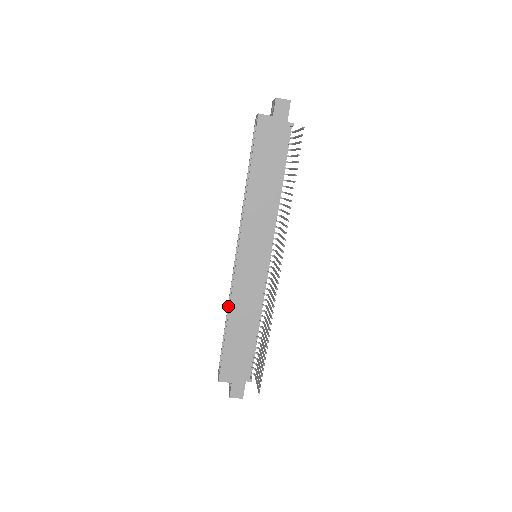
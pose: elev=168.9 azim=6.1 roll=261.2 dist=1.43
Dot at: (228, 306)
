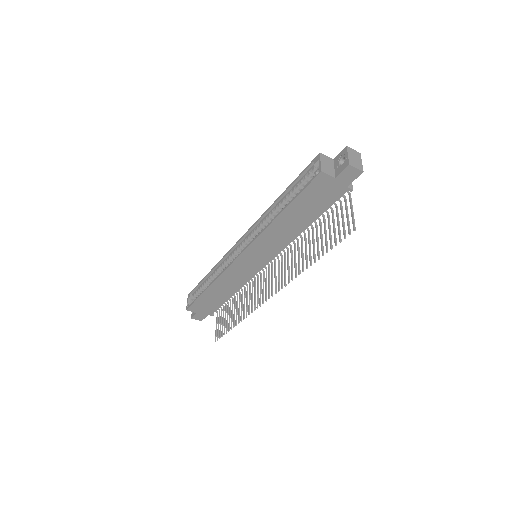
Dot at: (215, 267)
